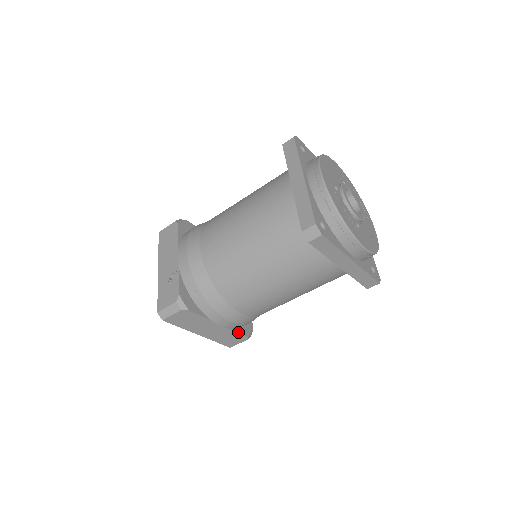
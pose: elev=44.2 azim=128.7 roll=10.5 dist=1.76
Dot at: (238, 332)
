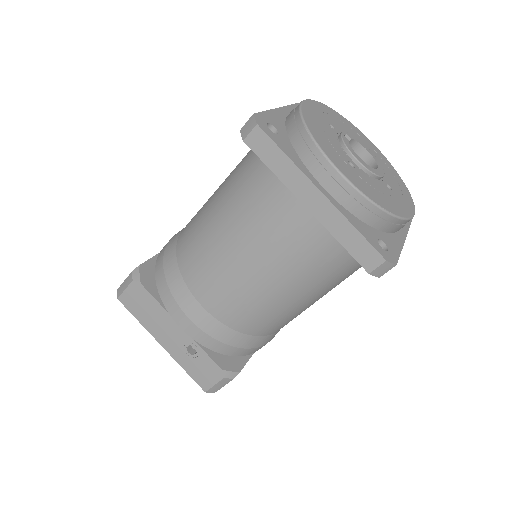
Dot at: occluded
